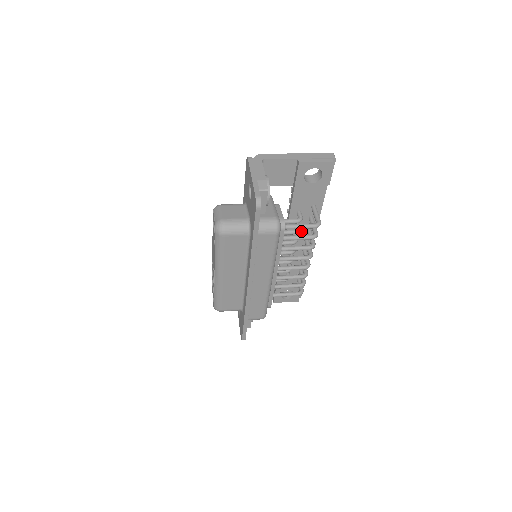
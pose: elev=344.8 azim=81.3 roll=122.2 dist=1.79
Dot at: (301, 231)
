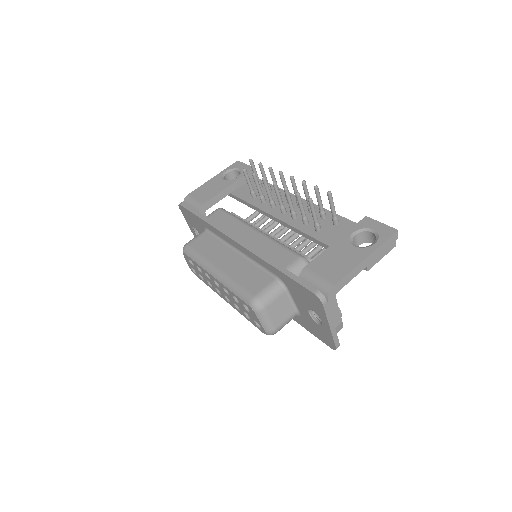
Dot at: occluded
